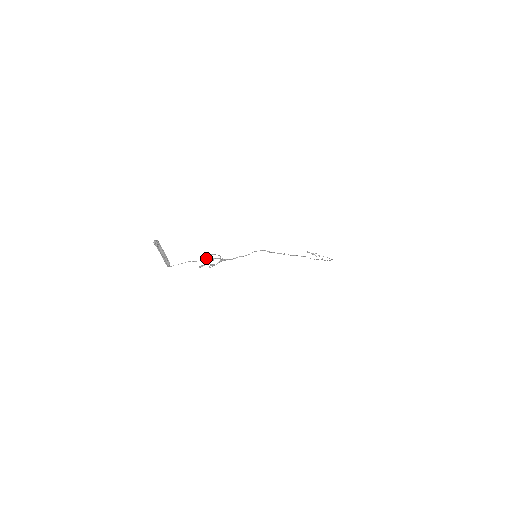
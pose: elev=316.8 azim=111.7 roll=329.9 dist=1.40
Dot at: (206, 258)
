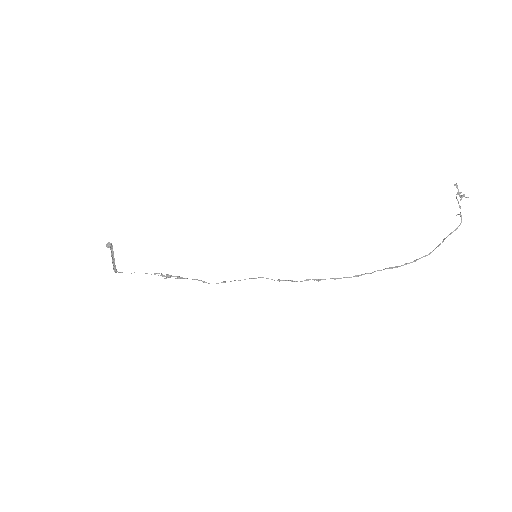
Dot at: occluded
